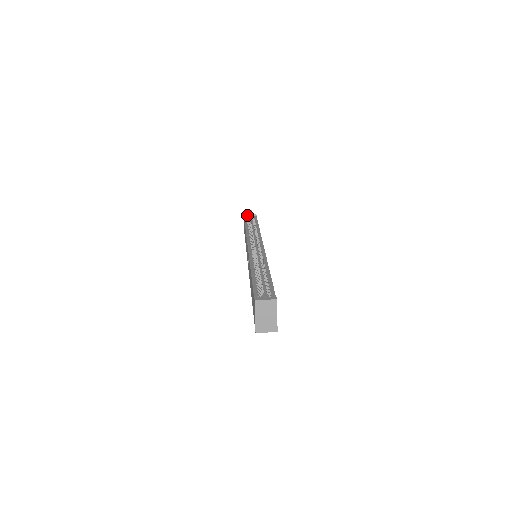
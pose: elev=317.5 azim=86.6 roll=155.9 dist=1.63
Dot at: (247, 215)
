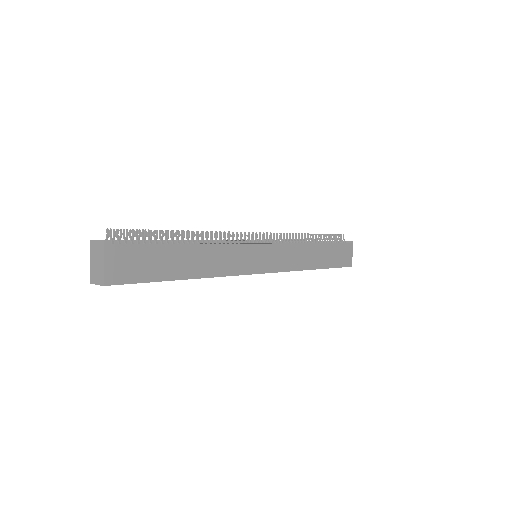
Dot at: occluded
